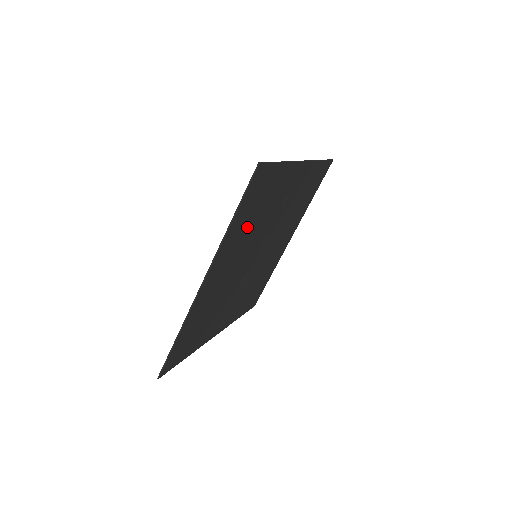
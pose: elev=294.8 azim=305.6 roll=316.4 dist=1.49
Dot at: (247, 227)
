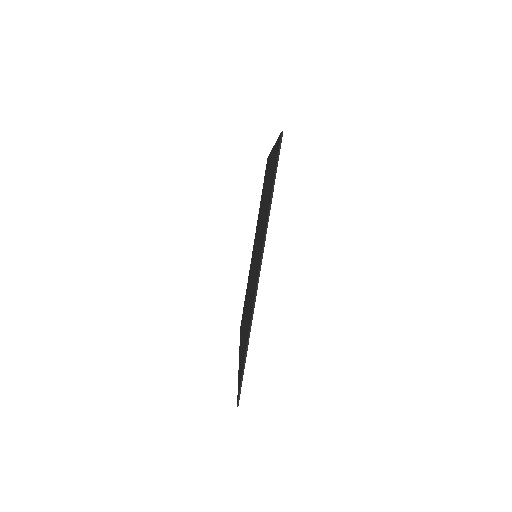
Dot at: occluded
